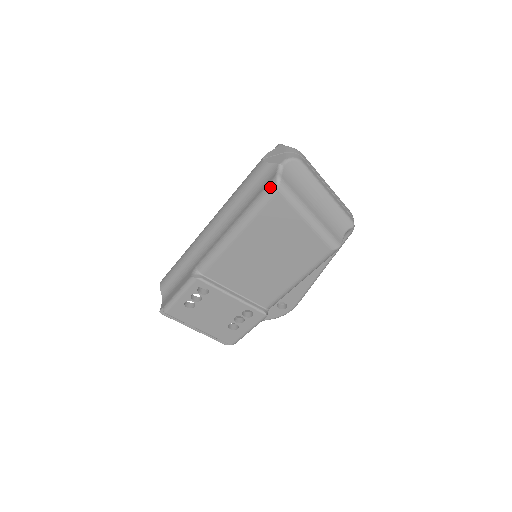
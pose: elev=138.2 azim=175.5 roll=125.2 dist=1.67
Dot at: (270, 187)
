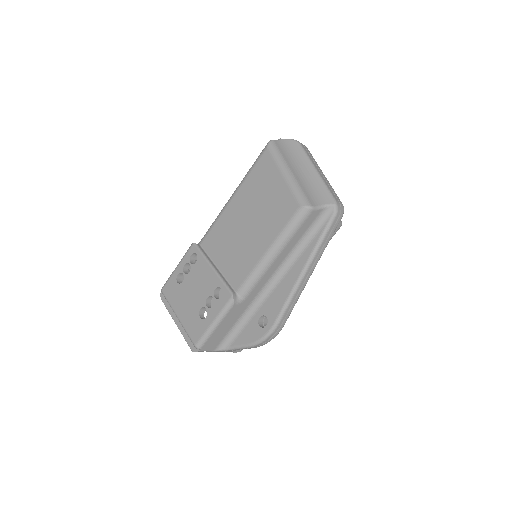
Dot at: (264, 148)
